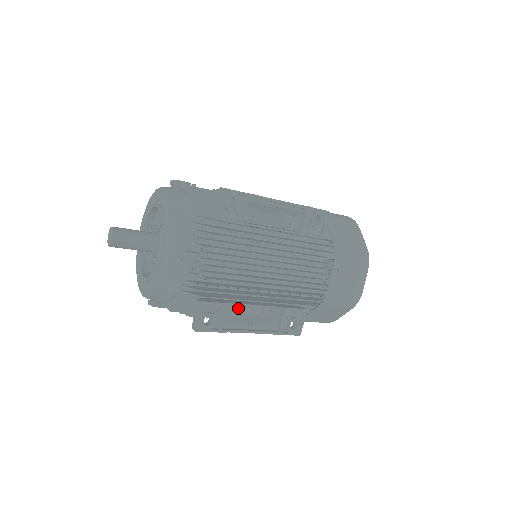
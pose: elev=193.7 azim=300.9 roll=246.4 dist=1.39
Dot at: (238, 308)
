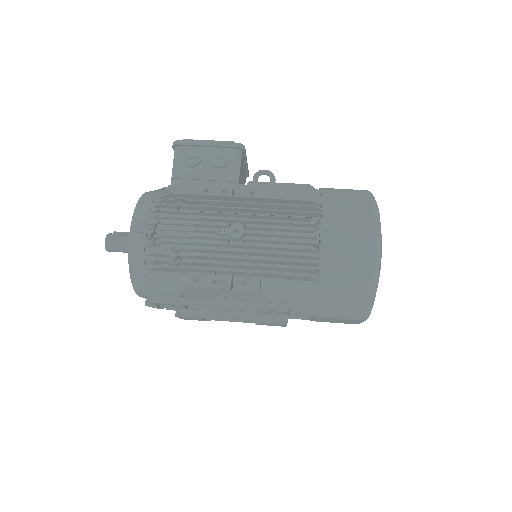
Dot at: occluded
